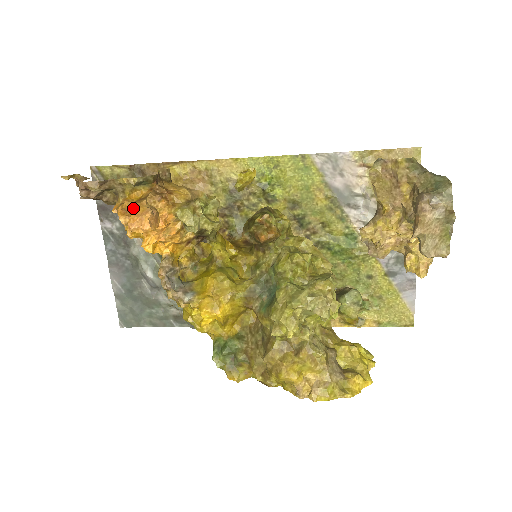
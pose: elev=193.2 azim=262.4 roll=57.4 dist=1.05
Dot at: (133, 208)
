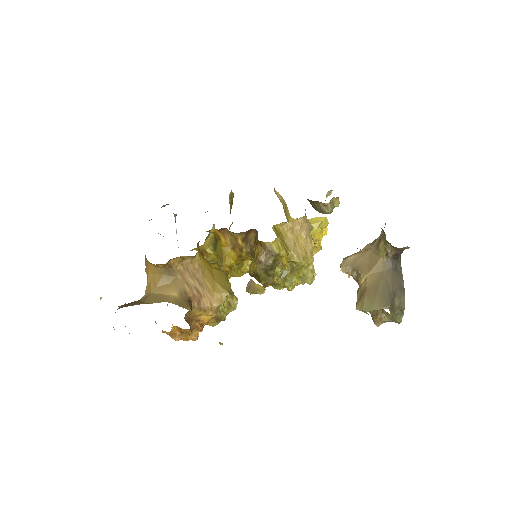
Dot at: (183, 340)
